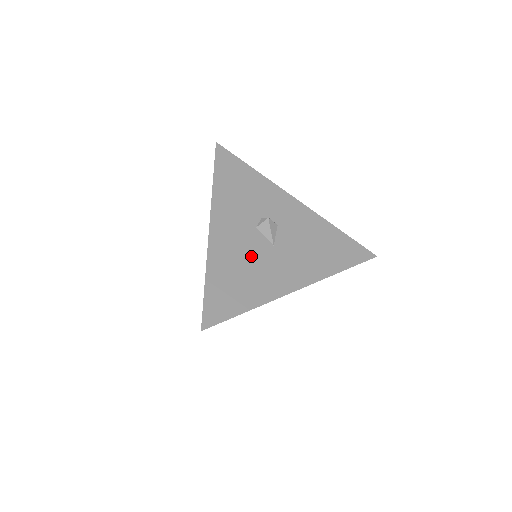
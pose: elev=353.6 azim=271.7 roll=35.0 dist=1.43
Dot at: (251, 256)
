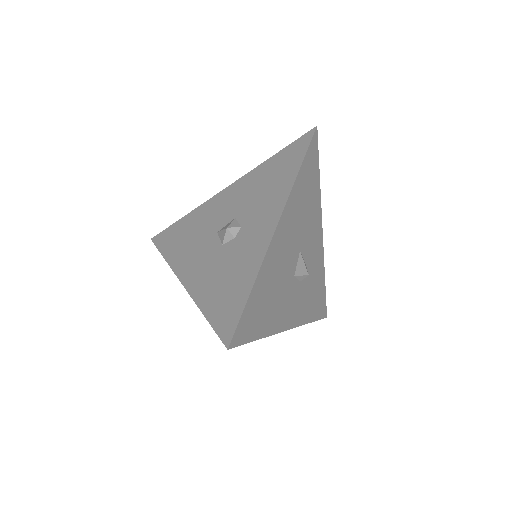
Dot at: occluded
